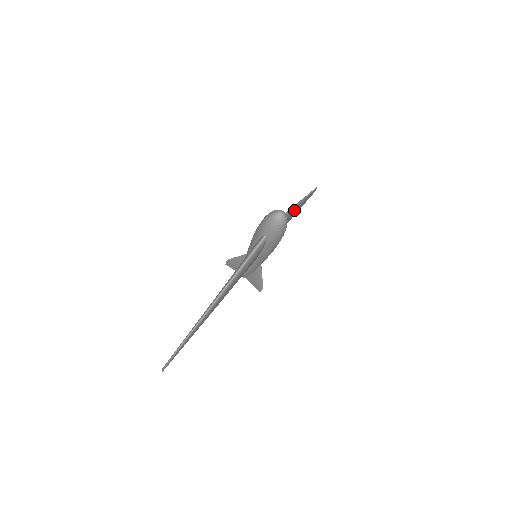
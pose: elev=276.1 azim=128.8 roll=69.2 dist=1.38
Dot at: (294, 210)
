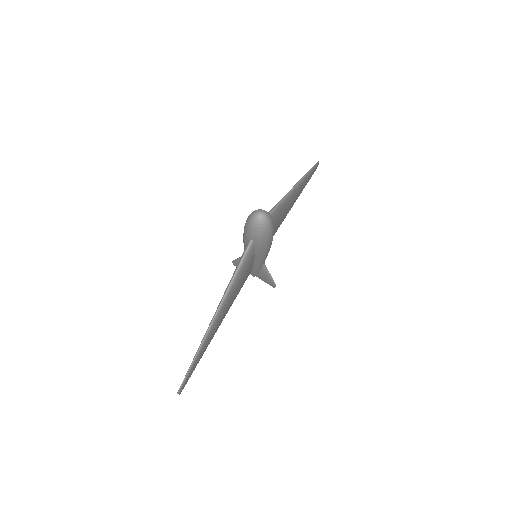
Dot at: (287, 198)
